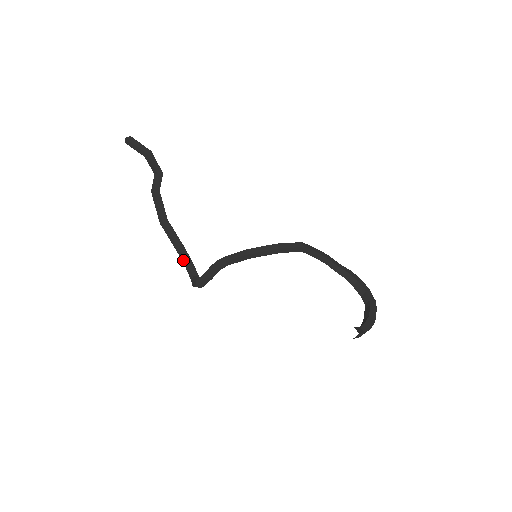
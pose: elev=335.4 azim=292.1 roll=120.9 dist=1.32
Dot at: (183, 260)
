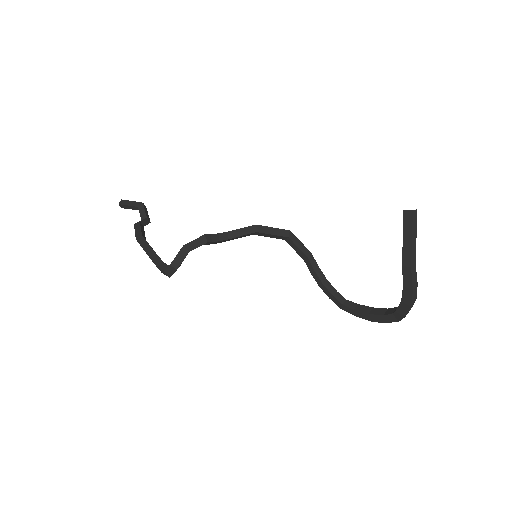
Dot at: (156, 261)
